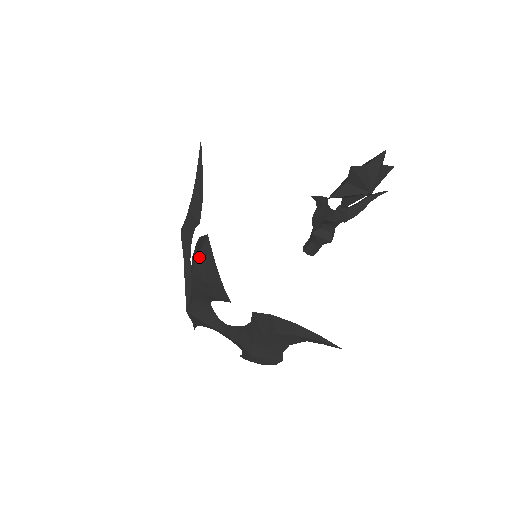
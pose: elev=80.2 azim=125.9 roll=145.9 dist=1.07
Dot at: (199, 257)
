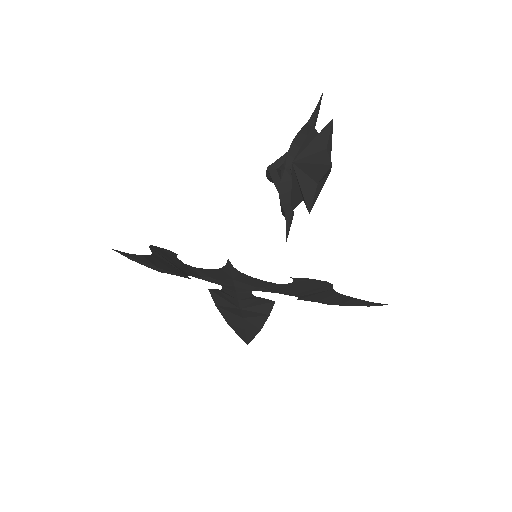
Dot at: occluded
